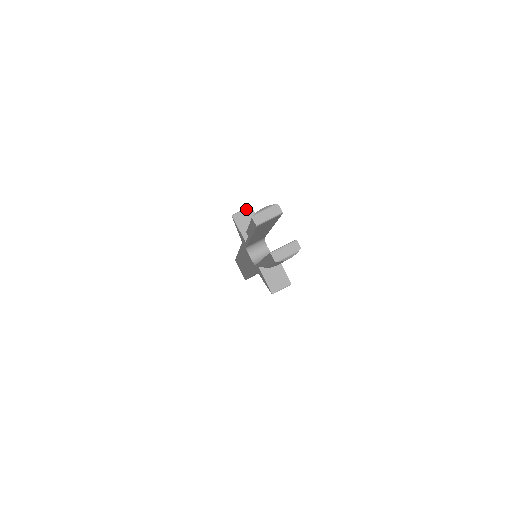
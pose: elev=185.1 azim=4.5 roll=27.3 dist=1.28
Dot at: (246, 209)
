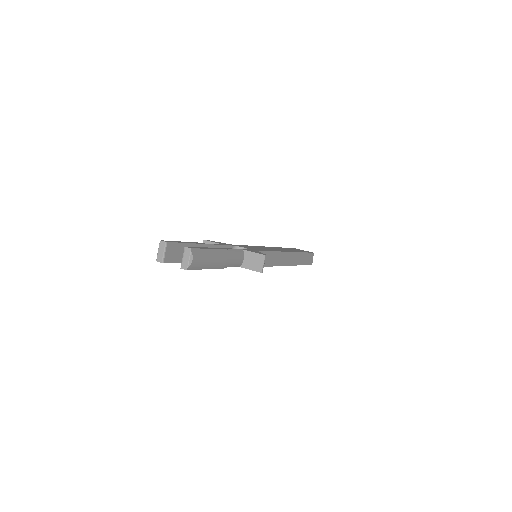
Dot at: occluded
